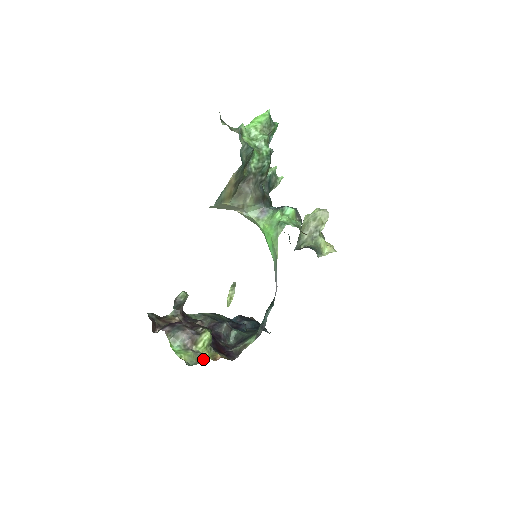
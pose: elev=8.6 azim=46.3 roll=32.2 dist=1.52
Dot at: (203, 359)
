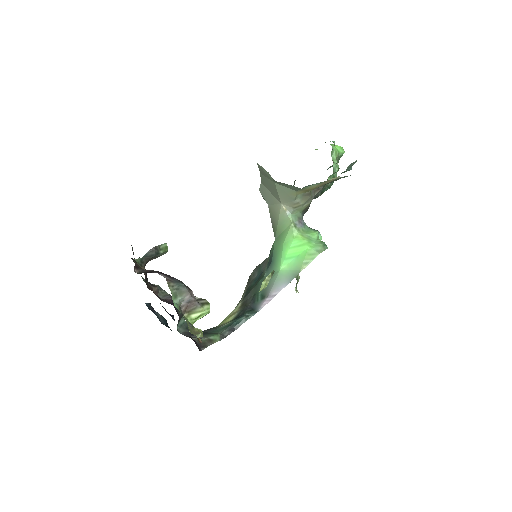
Dot at: (200, 334)
